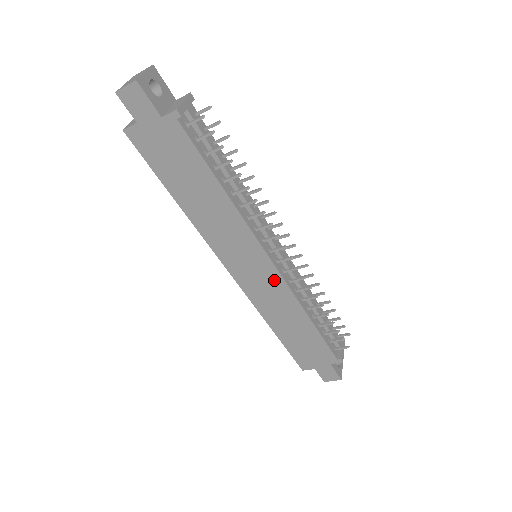
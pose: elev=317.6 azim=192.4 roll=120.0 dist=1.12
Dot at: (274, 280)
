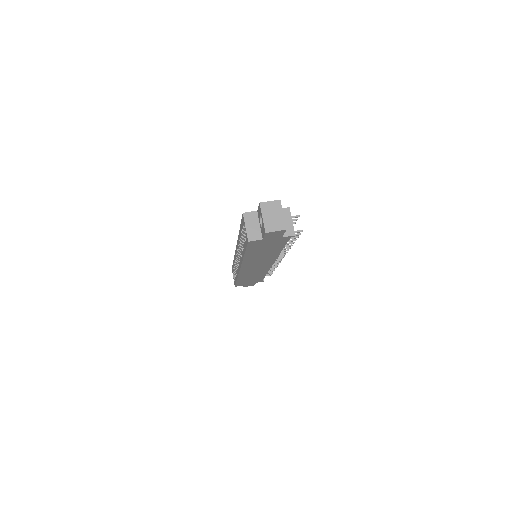
Dot at: (265, 268)
